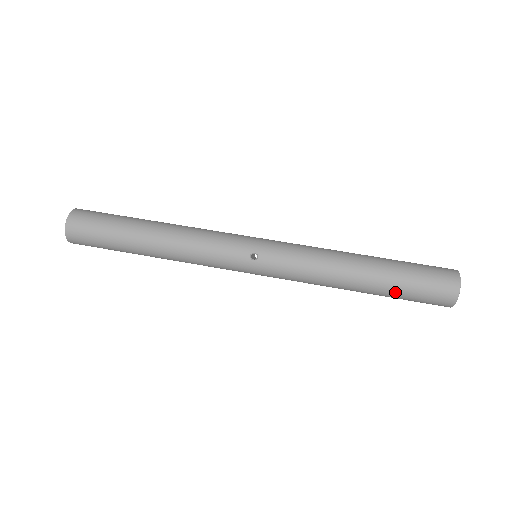
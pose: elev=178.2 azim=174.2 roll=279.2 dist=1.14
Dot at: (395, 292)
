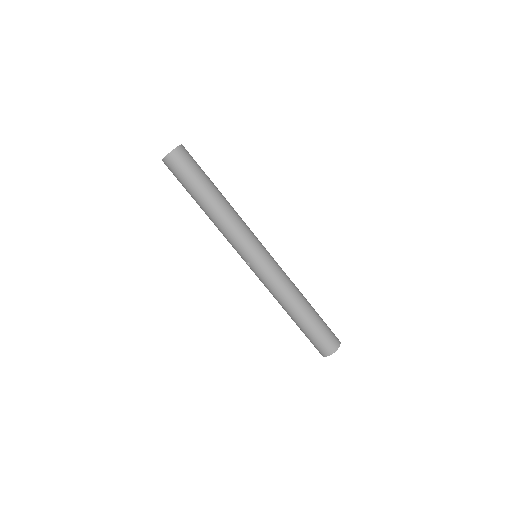
Dot at: occluded
